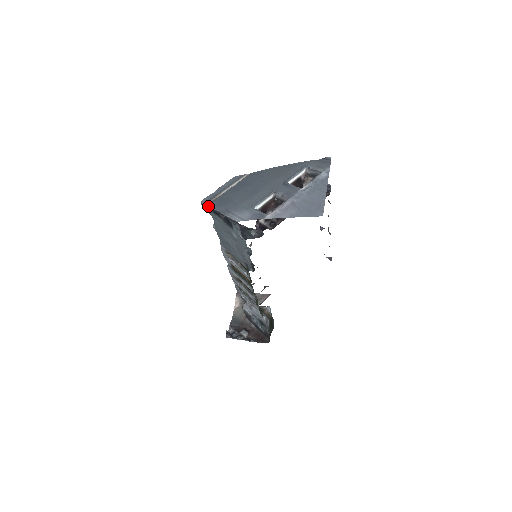
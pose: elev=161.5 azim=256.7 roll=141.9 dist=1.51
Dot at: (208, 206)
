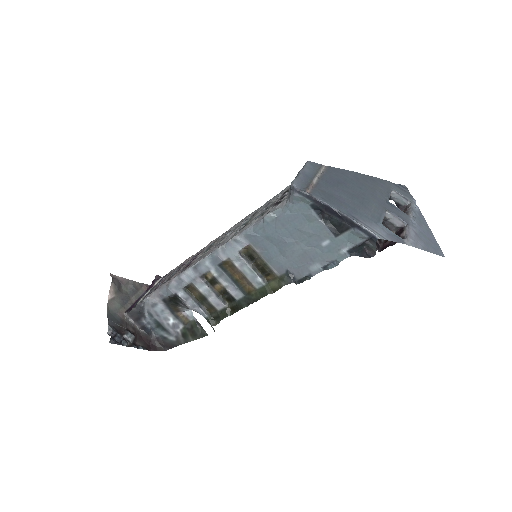
Dot at: (317, 197)
